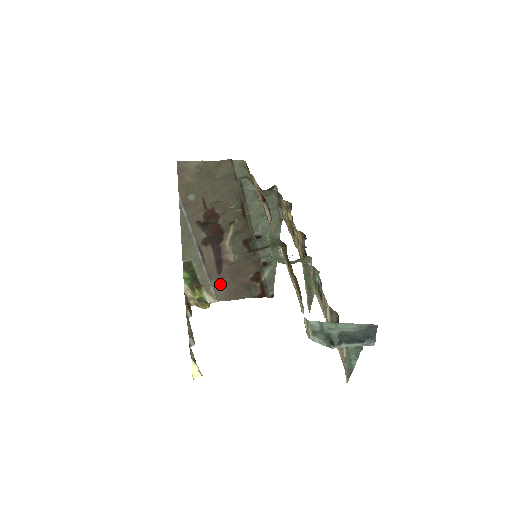
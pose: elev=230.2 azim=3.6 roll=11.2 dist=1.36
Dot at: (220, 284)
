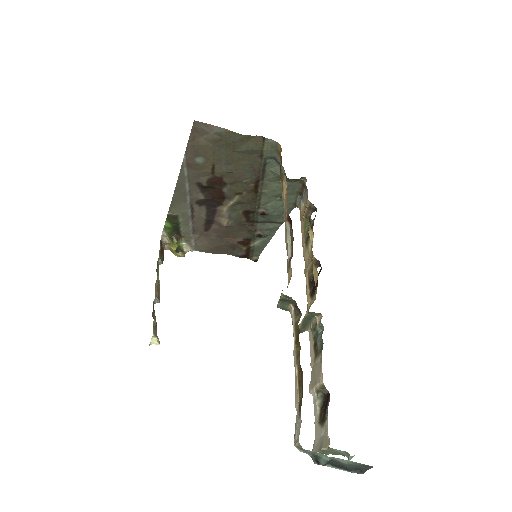
Dot at: (203, 238)
